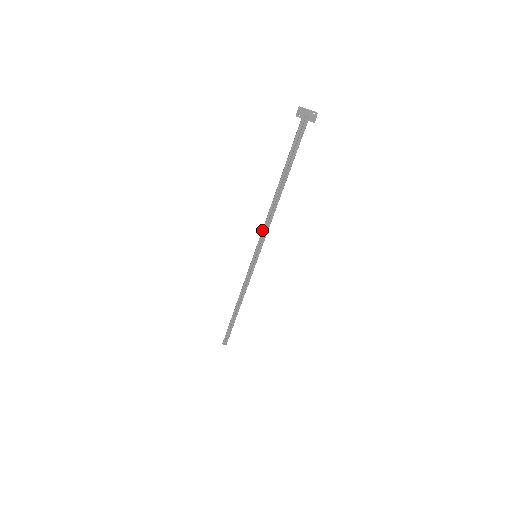
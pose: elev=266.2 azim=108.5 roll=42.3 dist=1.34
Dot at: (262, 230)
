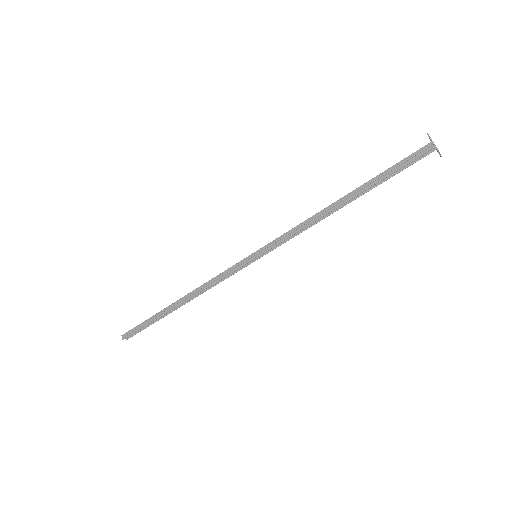
Dot at: (290, 230)
